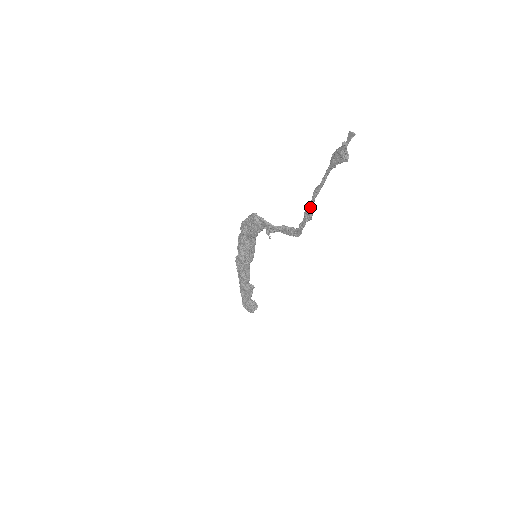
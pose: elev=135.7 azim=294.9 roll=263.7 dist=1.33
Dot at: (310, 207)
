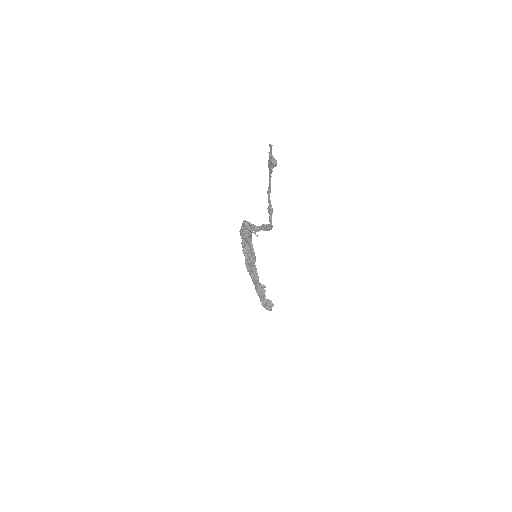
Dot at: (269, 203)
